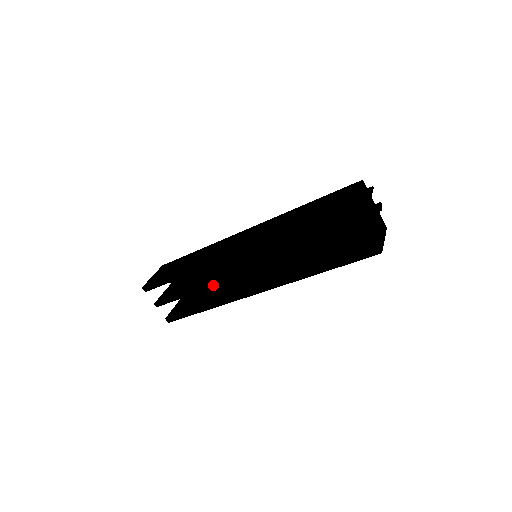
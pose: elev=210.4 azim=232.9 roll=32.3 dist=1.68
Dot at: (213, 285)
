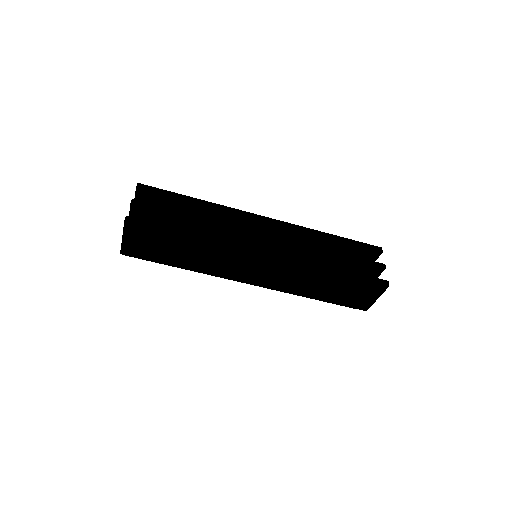
Dot at: (223, 225)
